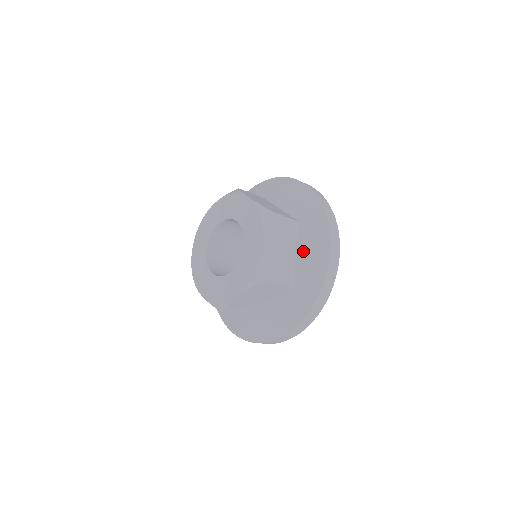
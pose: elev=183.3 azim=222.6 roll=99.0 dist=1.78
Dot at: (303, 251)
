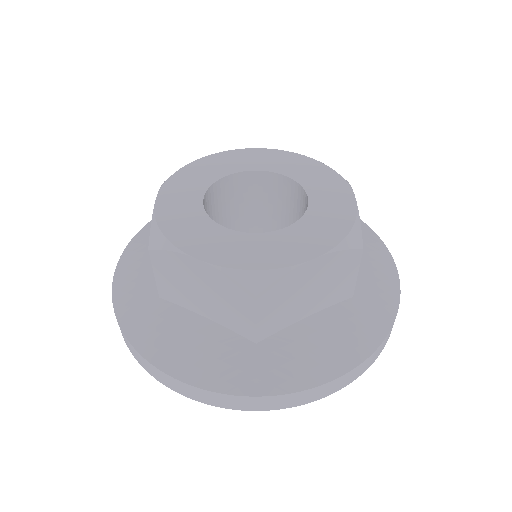
Dot at: occluded
